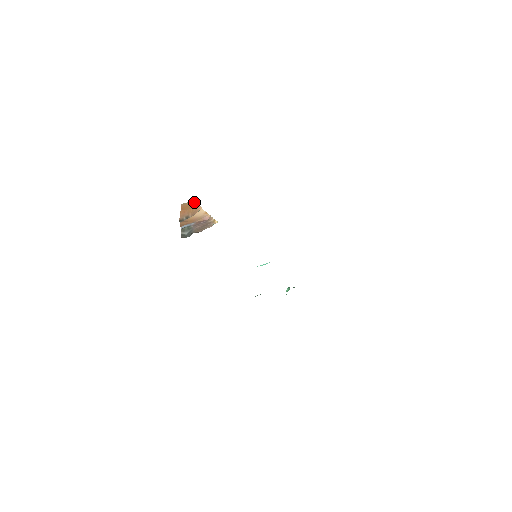
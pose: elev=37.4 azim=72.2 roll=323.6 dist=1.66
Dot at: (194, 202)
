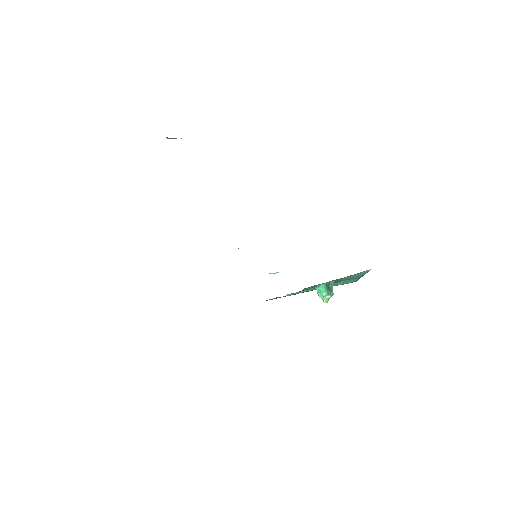
Dot at: occluded
